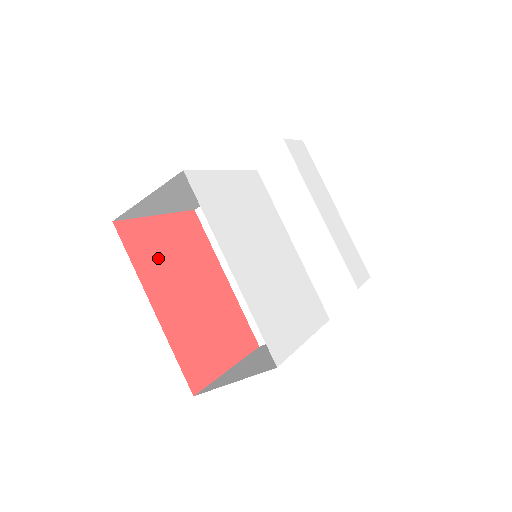
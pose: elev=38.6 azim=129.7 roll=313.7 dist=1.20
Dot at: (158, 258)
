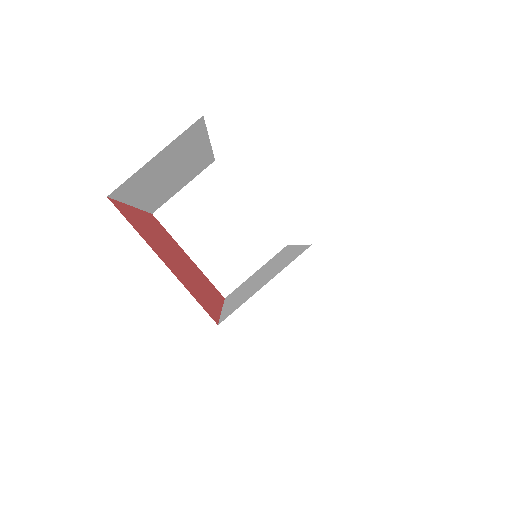
Dot at: (166, 237)
